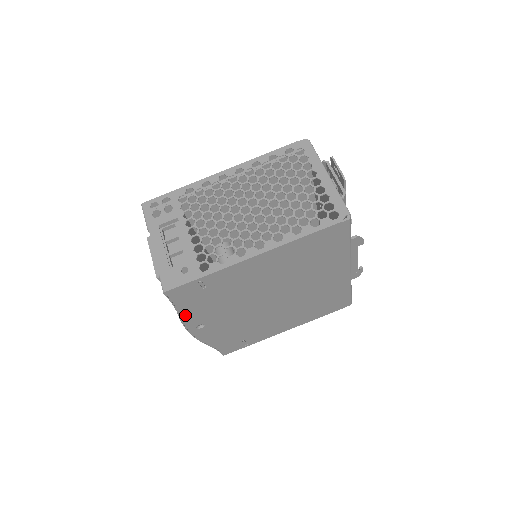
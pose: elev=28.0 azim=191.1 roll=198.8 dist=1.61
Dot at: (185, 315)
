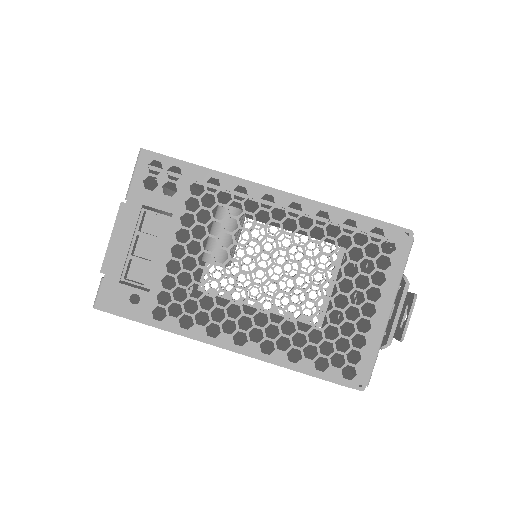
Dot at: occluded
